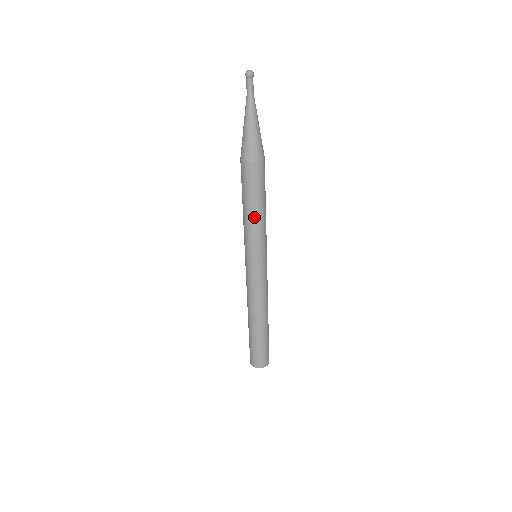
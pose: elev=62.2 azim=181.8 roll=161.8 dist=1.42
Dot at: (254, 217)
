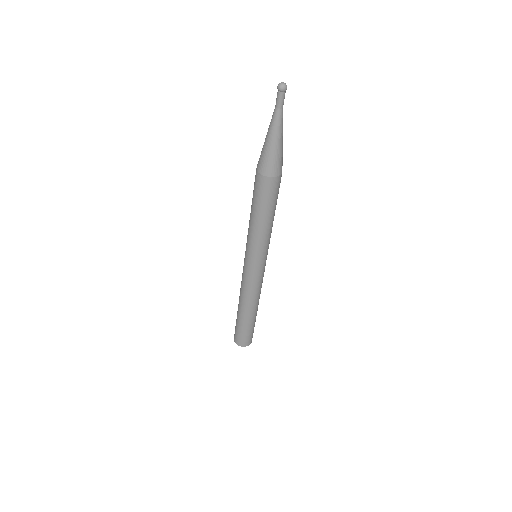
Dot at: (265, 226)
